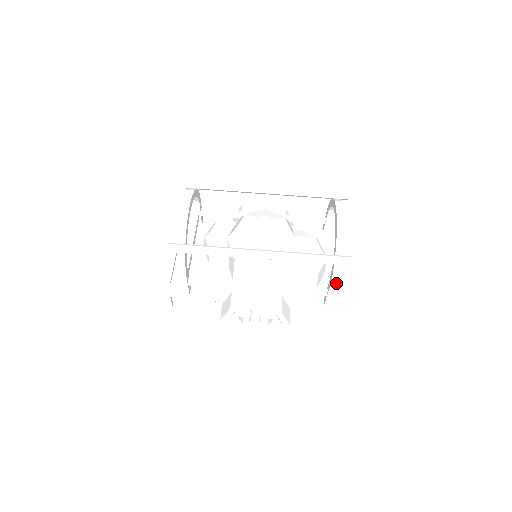
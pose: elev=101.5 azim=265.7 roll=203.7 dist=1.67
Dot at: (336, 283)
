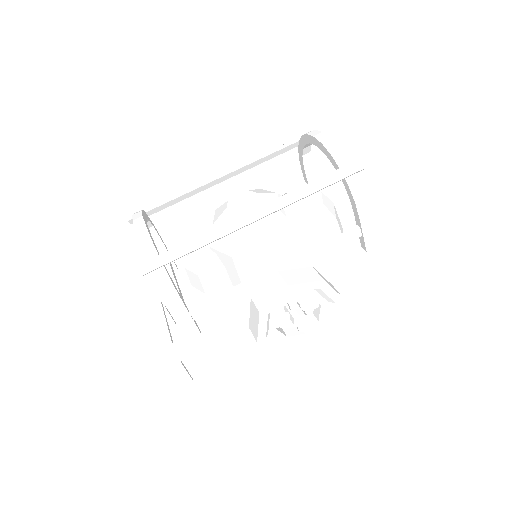
Dot at: (362, 204)
